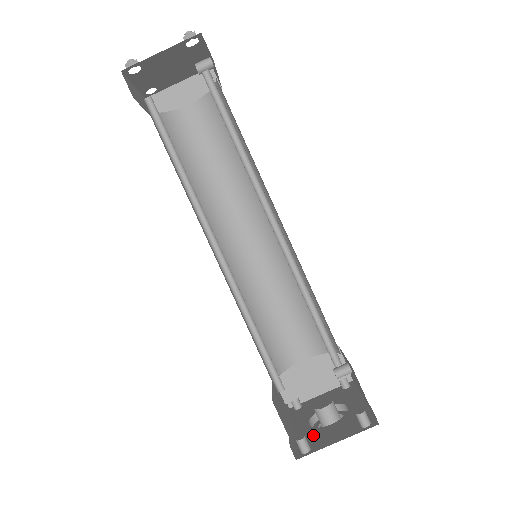
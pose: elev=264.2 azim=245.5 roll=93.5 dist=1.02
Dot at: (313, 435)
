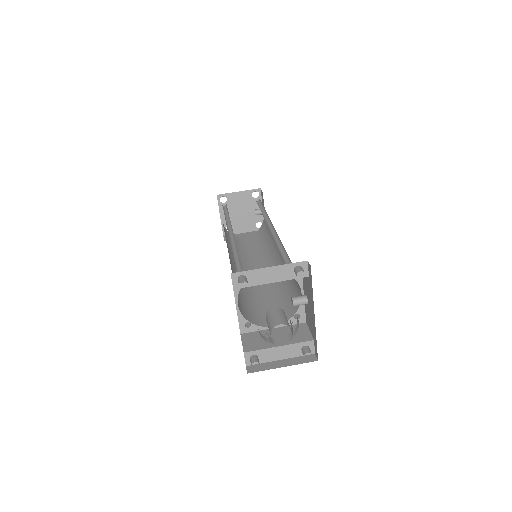
Dot at: occluded
